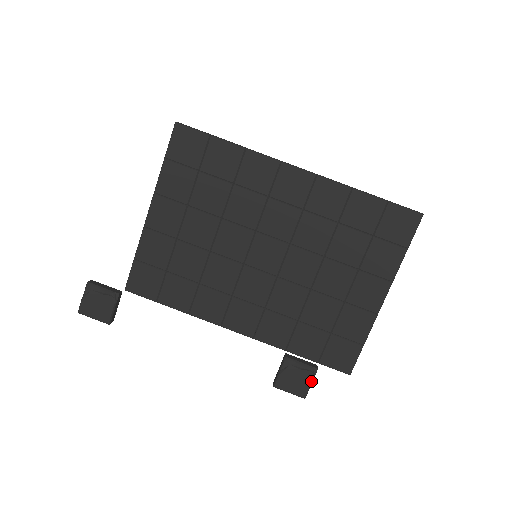
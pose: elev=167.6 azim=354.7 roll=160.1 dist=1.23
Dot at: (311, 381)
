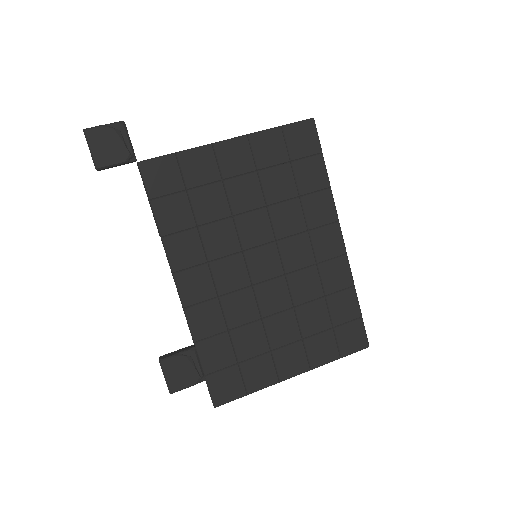
Dot at: (192, 385)
